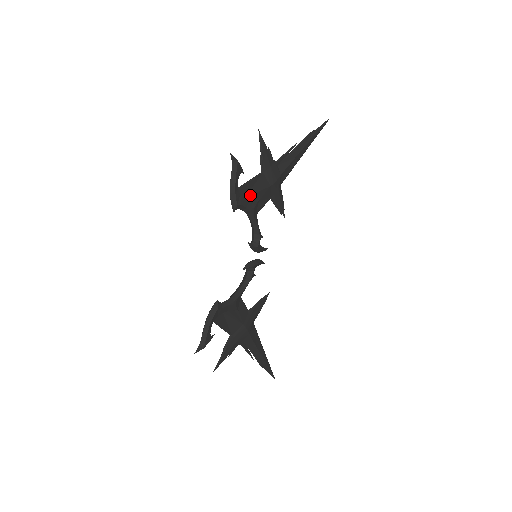
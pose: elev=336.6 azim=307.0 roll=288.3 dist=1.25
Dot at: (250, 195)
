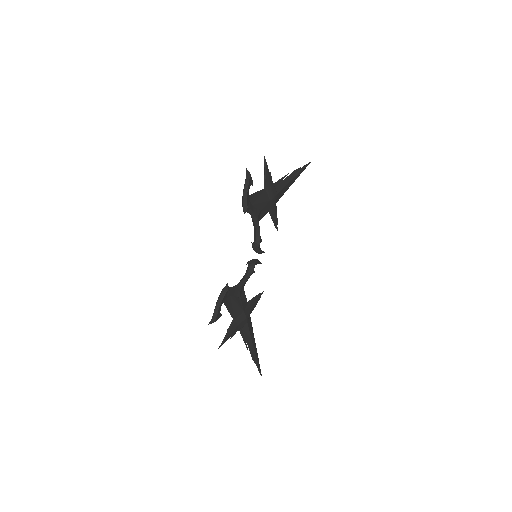
Dot at: (256, 204)
